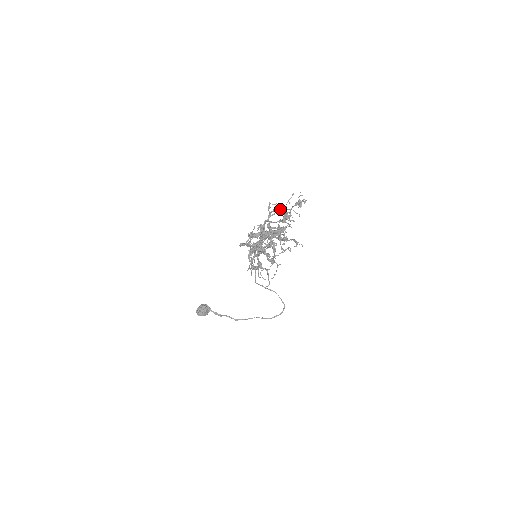
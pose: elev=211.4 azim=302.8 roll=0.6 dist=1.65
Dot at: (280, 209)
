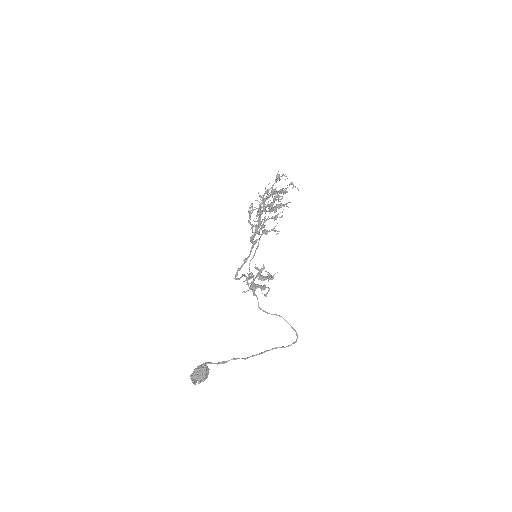
Dot at: (270, 192)
